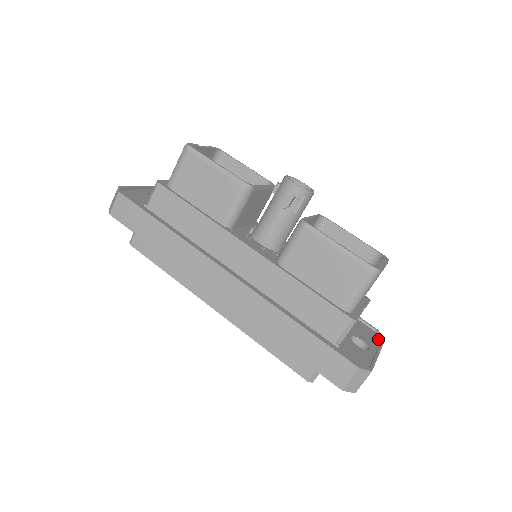
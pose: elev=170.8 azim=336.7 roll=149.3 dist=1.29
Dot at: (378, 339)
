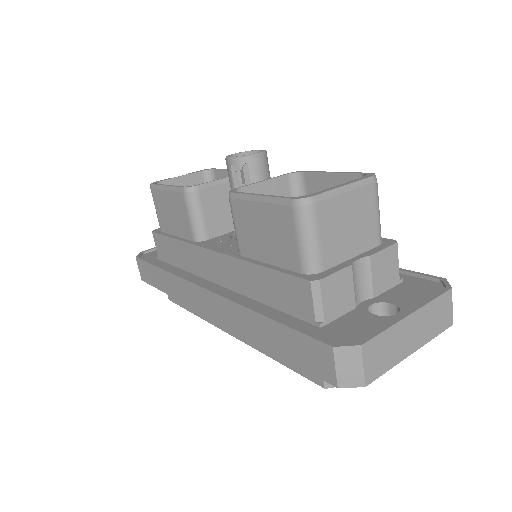
Dot at: (438, 292)
